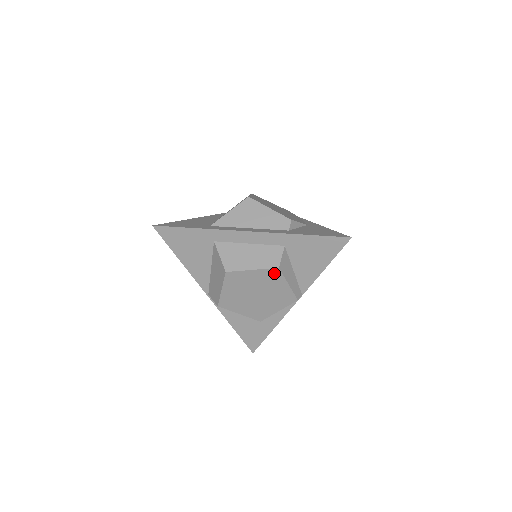
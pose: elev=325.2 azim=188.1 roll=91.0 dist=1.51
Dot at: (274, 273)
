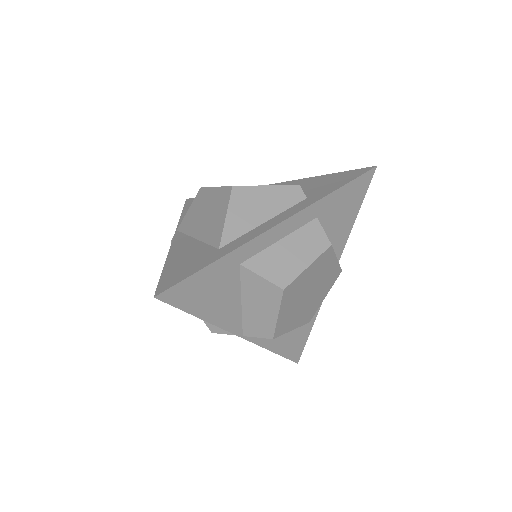
Dot at: (327, 255)
